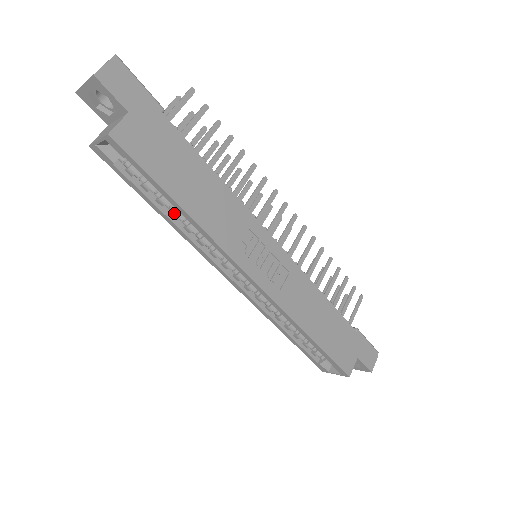
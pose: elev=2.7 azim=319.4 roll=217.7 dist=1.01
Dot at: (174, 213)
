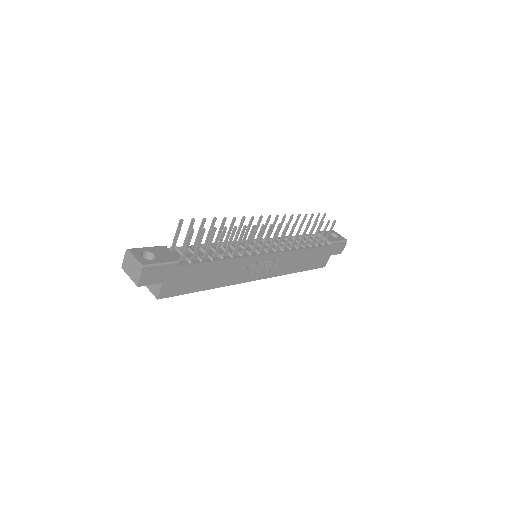
Dot at: occluded
